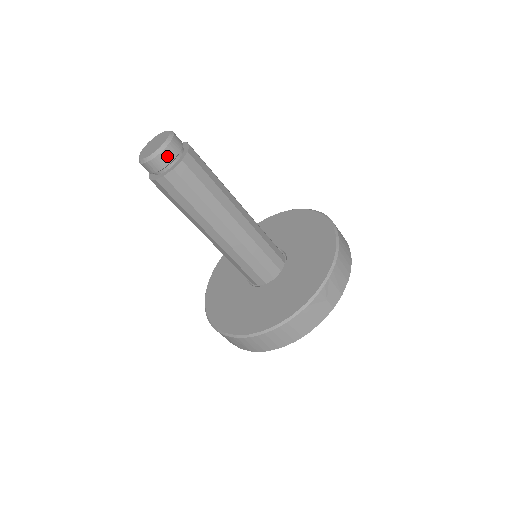
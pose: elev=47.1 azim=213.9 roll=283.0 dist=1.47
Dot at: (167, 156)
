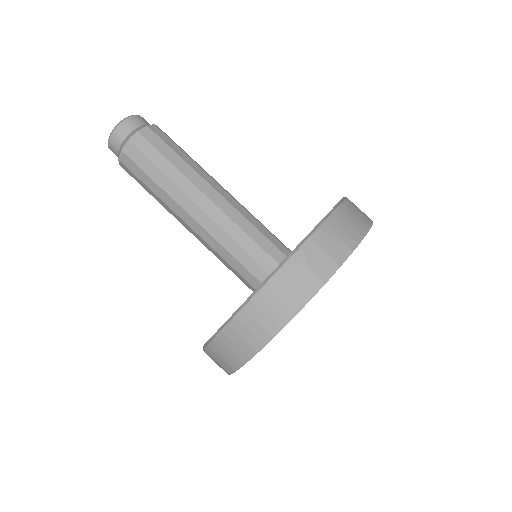
Dot at: (124, 130)
